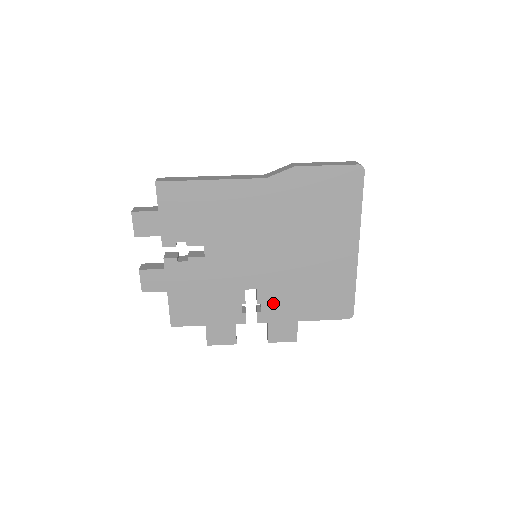
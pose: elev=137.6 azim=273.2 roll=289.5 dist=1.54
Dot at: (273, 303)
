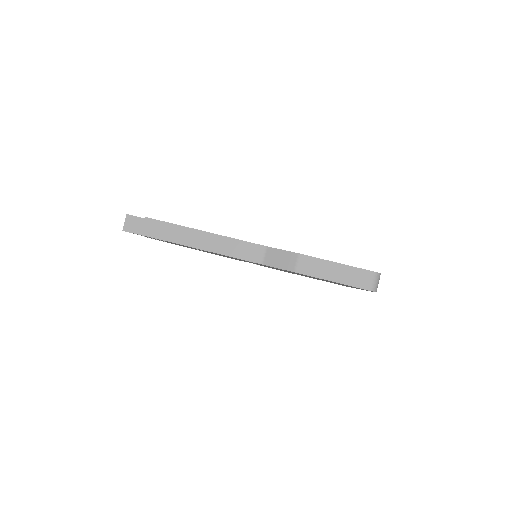
Dot at: occluded
